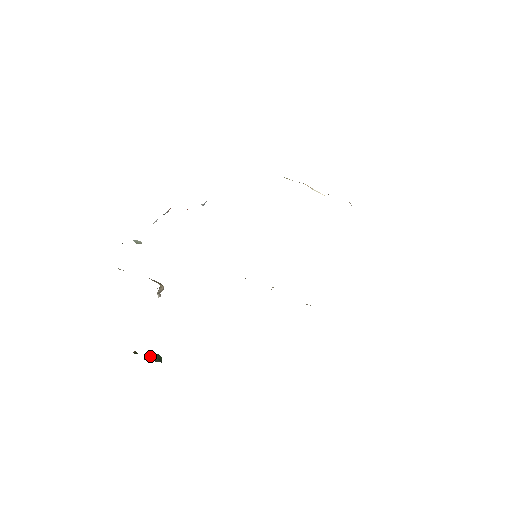
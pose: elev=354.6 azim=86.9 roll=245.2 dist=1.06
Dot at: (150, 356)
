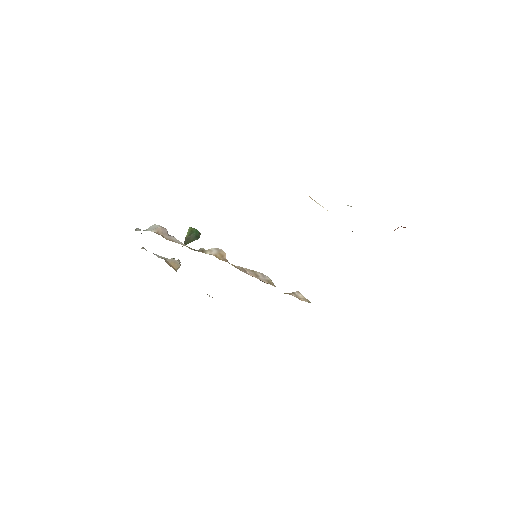
Dot at: (188, 238)
